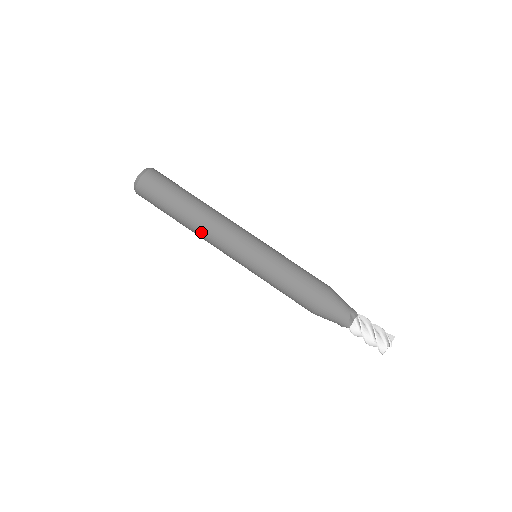
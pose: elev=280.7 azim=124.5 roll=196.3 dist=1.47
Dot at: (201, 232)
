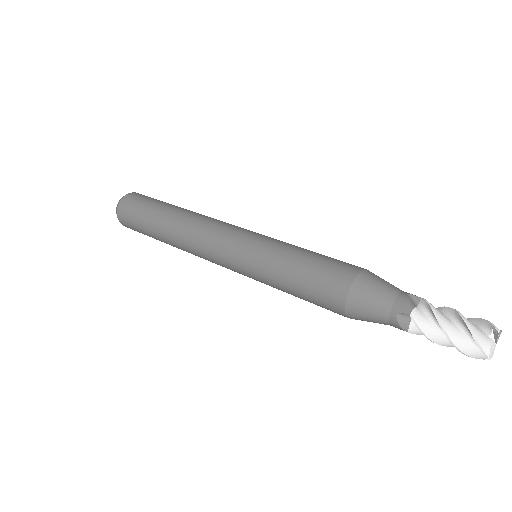
Dot at: (184, 230)
